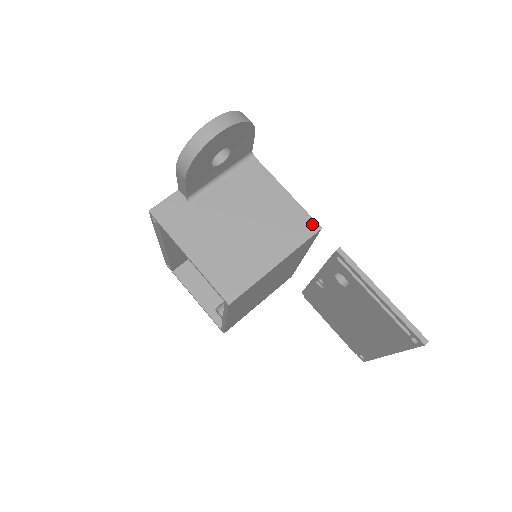
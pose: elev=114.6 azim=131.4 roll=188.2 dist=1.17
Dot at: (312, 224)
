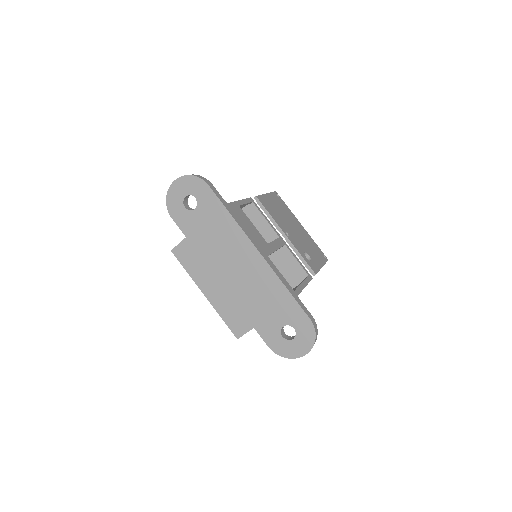
Dot at: occluded
